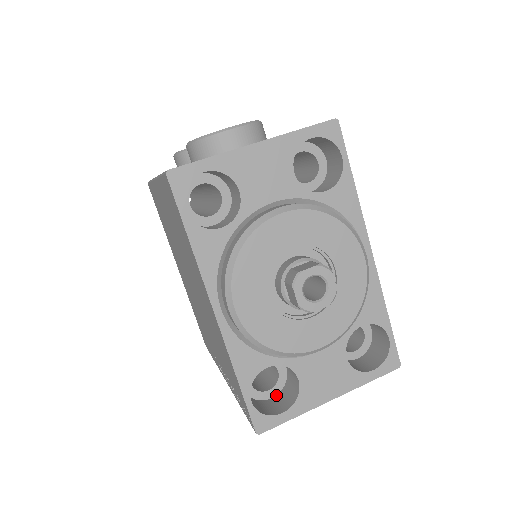
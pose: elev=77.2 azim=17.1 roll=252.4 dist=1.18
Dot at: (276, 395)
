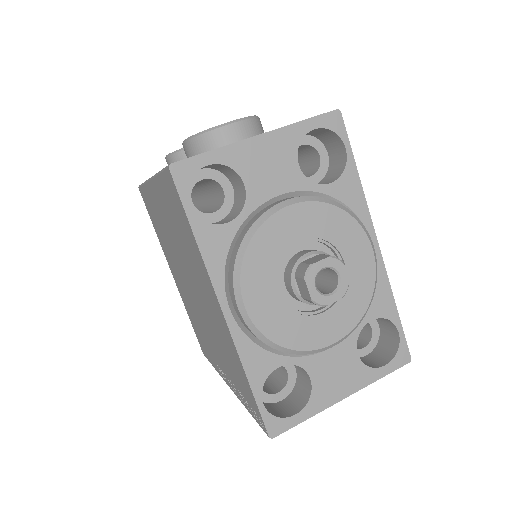
Dot at: (286, 397)
